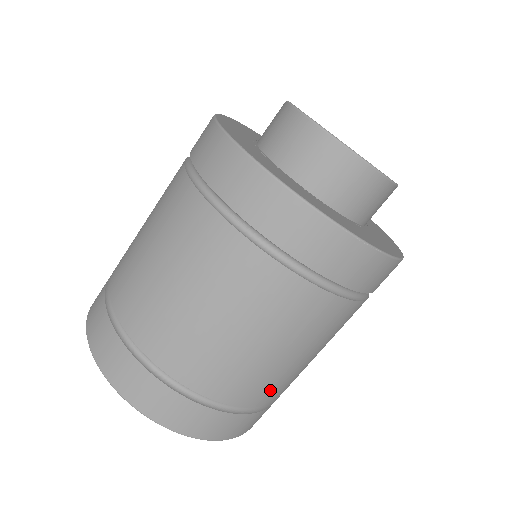
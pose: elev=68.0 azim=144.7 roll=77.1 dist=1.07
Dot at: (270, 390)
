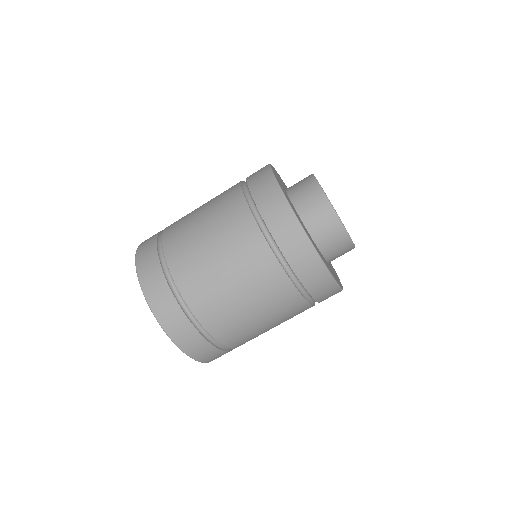
Dot at: occluded
